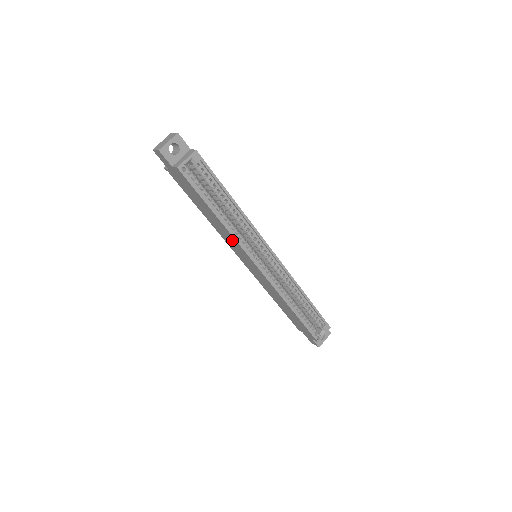
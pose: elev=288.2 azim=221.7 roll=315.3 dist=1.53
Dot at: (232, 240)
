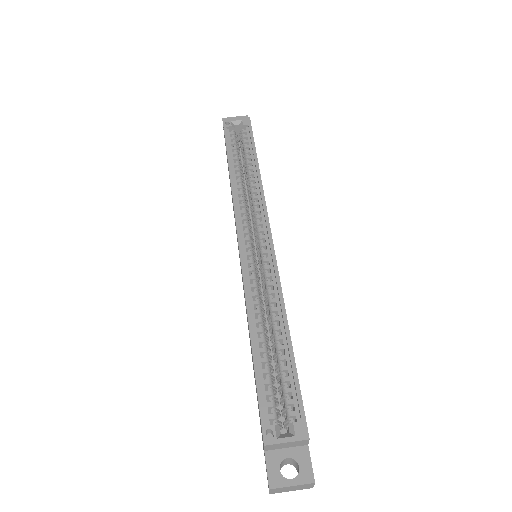
Dot at: occluded
